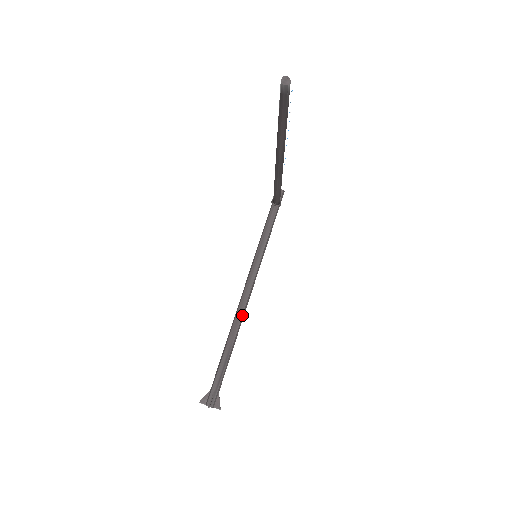
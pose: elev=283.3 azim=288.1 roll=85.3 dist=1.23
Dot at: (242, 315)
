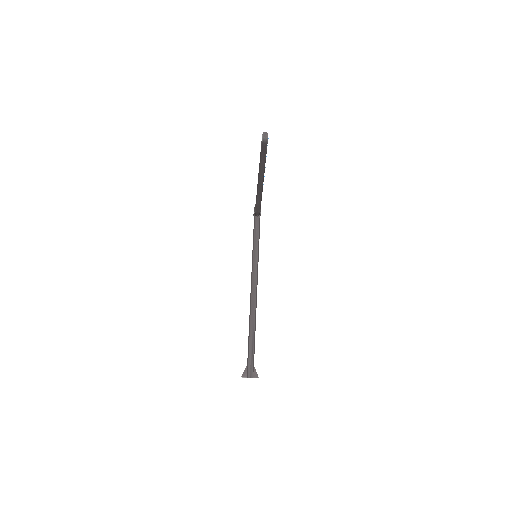
Dot at: (255, 304)
